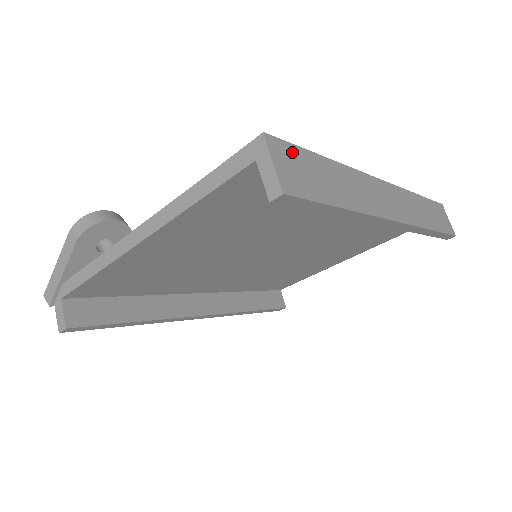
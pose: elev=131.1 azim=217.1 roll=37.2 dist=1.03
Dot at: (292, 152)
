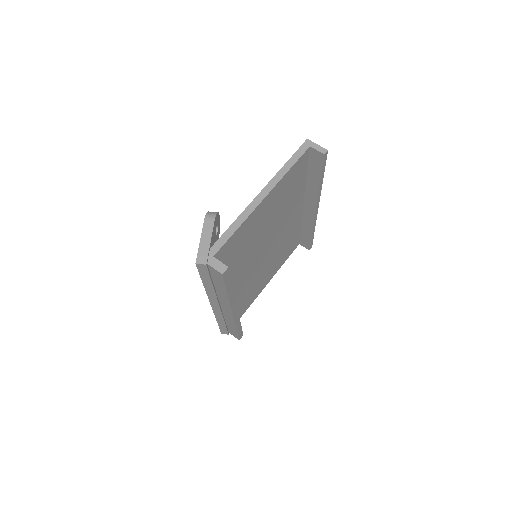
Dot at: occluded
